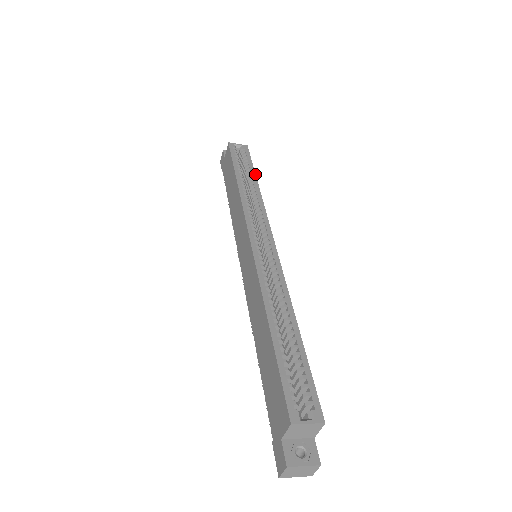
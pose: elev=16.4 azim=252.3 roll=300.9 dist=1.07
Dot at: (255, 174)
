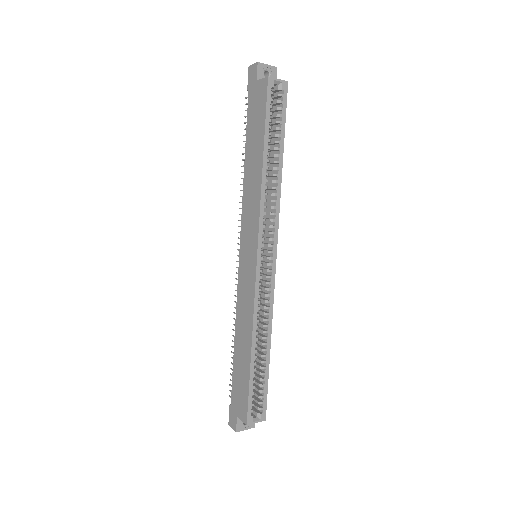
Dot at: (283, 146)
